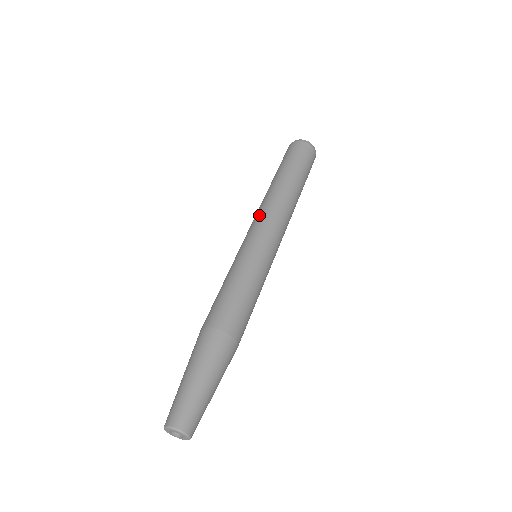
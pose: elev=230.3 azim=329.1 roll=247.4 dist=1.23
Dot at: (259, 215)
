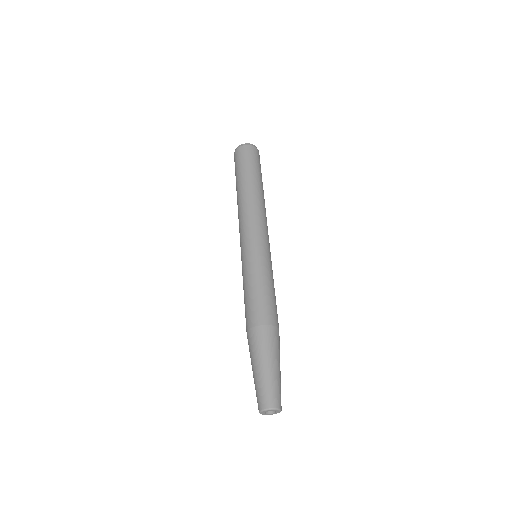
Dot at: (239, 229)
